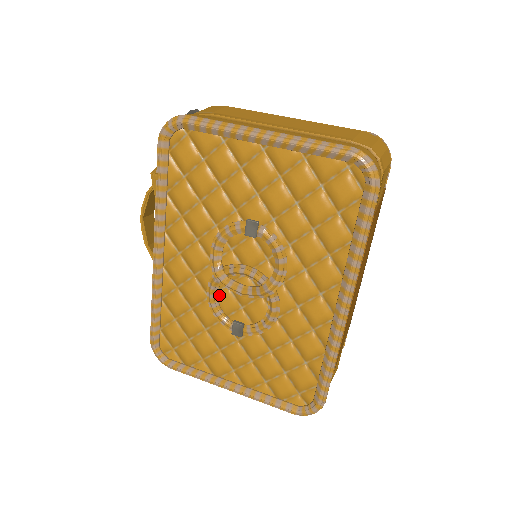
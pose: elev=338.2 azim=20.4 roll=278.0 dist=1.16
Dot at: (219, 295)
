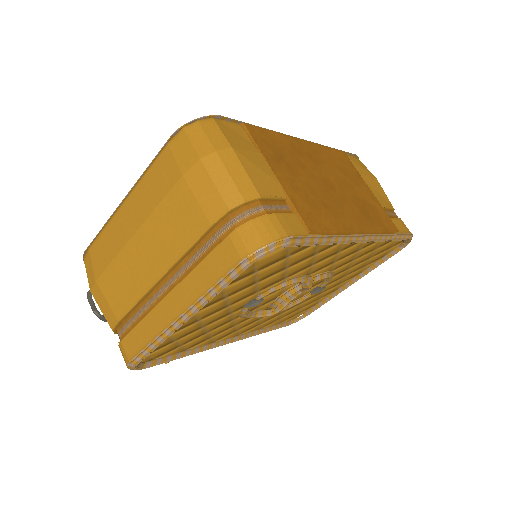
Dot at: occluded
